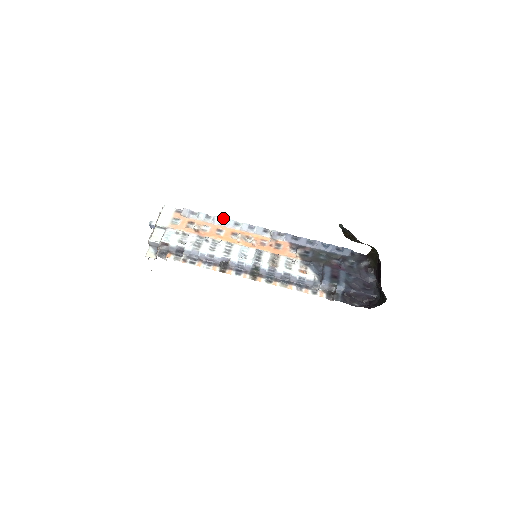
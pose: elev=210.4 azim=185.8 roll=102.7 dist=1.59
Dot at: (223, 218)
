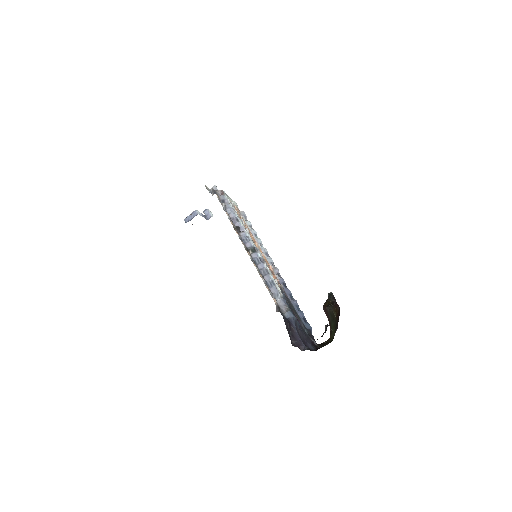
Dot at: occluded
